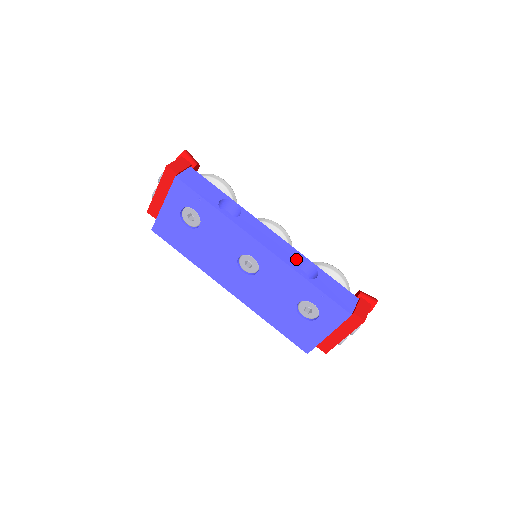
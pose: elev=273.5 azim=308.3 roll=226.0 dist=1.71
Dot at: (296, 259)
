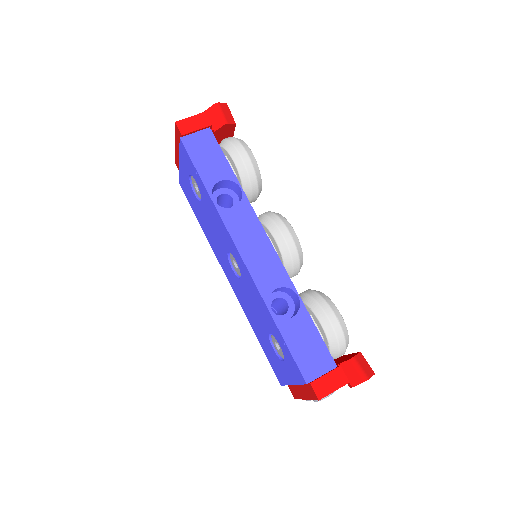
Dot at: (277, 285)
